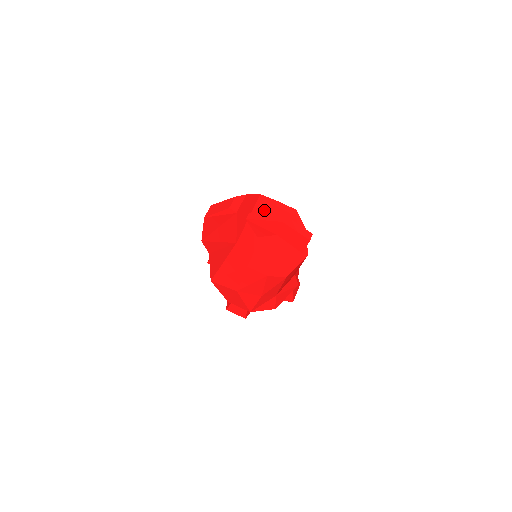
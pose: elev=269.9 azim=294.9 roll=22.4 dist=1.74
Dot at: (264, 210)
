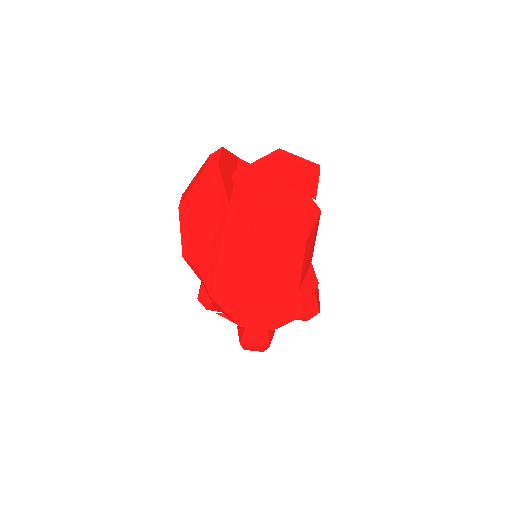
Dot at: occluded
